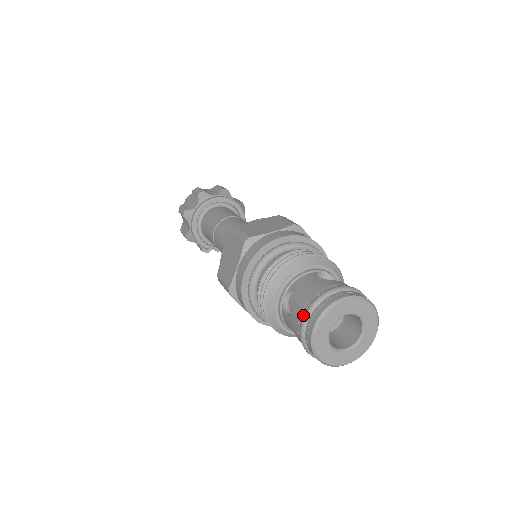
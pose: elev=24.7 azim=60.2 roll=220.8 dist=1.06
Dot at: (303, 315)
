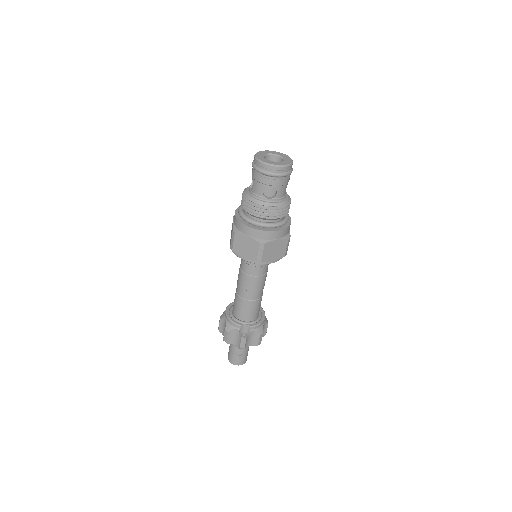
Dot at: (252, 165)
